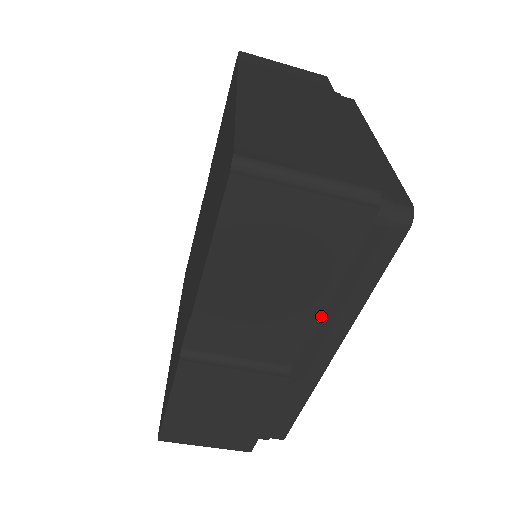
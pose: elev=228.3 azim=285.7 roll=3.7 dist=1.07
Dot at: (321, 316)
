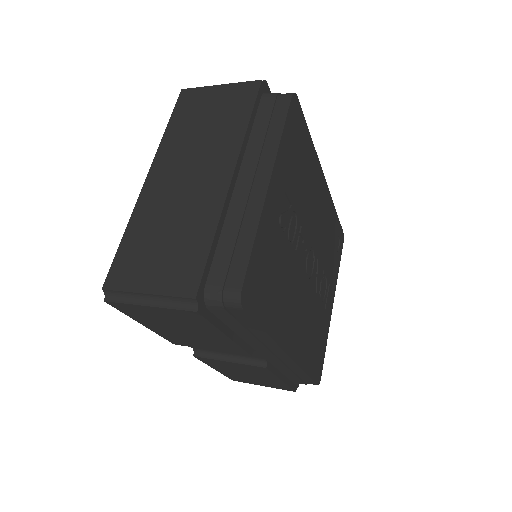
Dot at: (240, 348)
